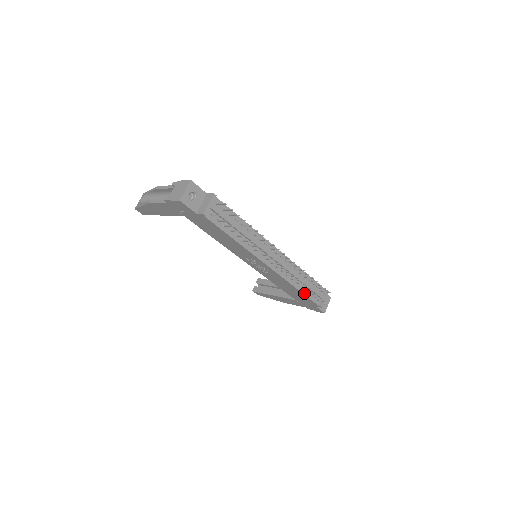
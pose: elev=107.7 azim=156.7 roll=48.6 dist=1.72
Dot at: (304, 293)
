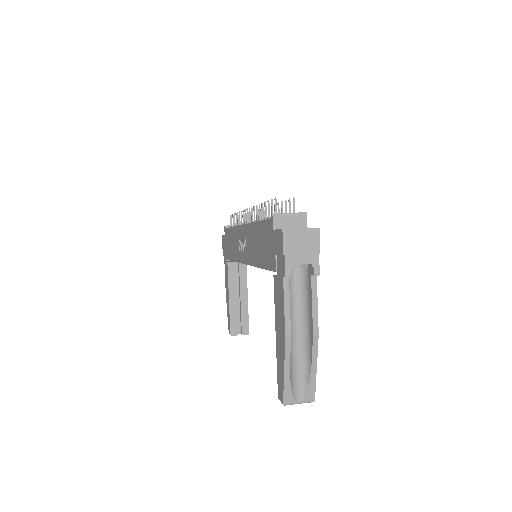
Dot at: occluded
